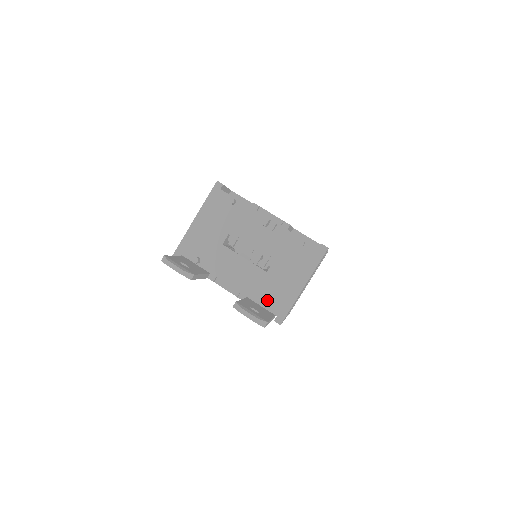
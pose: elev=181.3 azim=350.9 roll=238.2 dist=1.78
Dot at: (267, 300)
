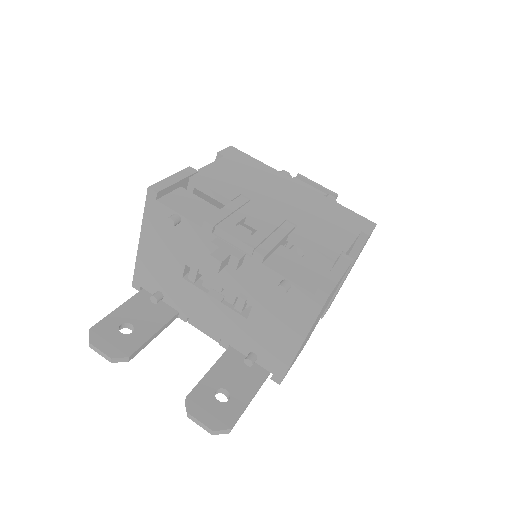
Dot at: (256, 353)
